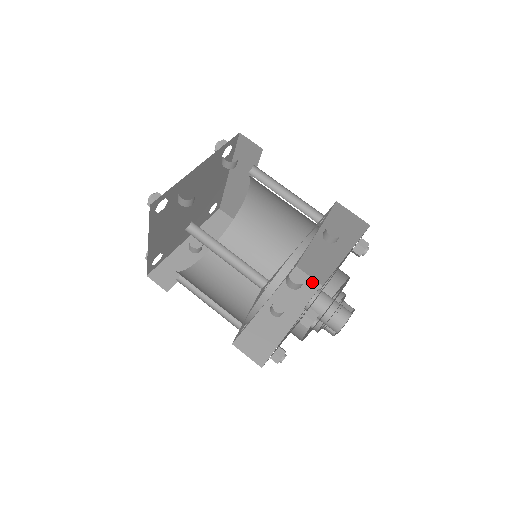
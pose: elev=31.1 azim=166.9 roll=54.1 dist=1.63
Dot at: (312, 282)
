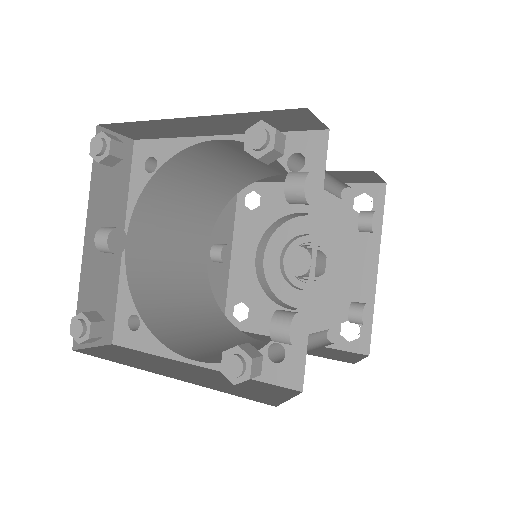
Dot at: occluded
